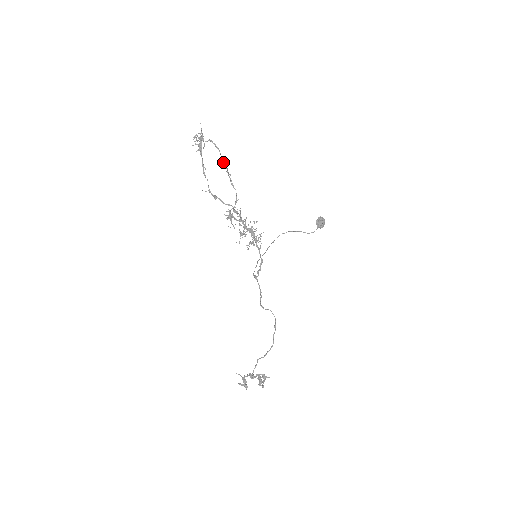
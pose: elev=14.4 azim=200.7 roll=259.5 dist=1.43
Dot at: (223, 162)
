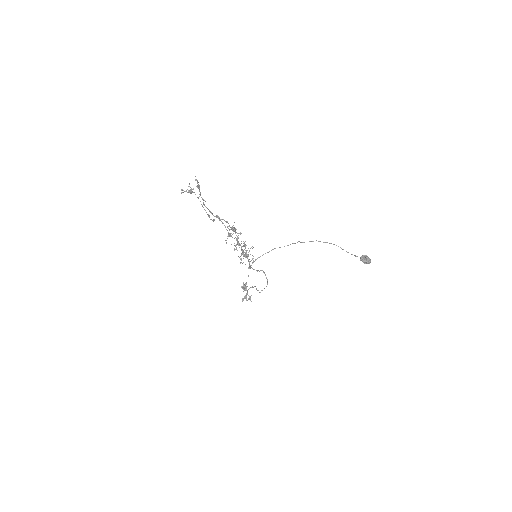
Dot at: (208, 215)
